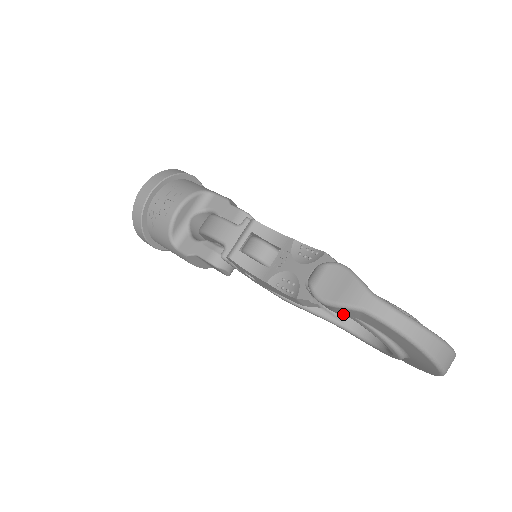
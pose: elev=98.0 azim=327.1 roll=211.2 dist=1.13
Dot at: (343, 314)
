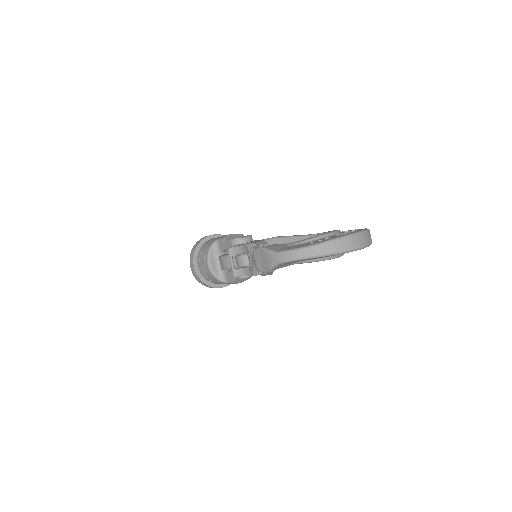
Dot at: occluded
